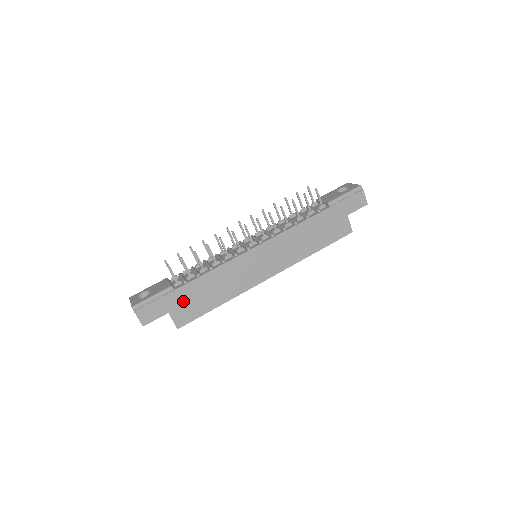
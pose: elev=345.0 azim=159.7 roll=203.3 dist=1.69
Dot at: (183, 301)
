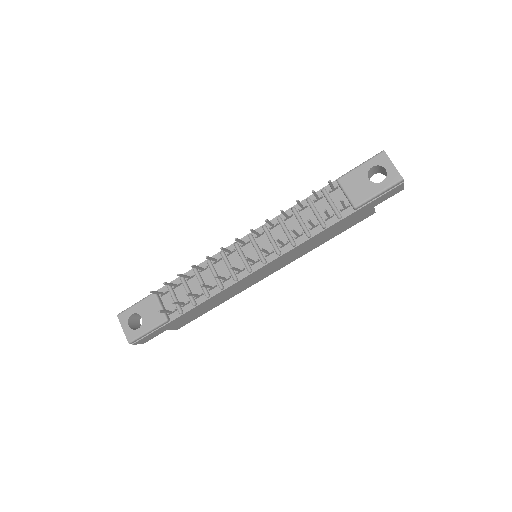
Dot at: (180, 320)
